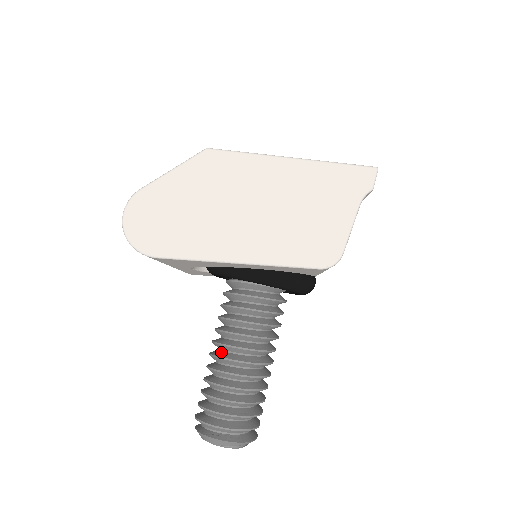
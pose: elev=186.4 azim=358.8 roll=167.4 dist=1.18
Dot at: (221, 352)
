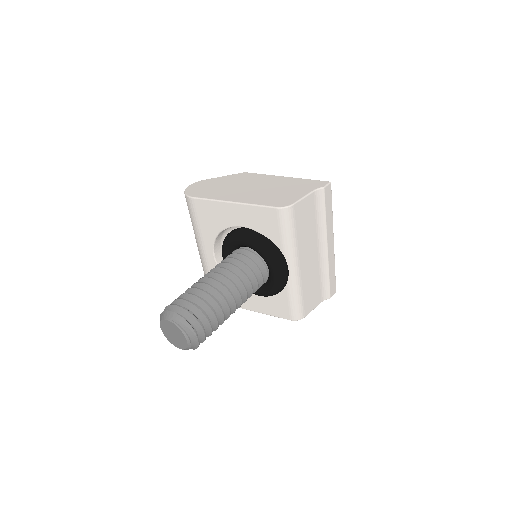
Dot at: occluded
